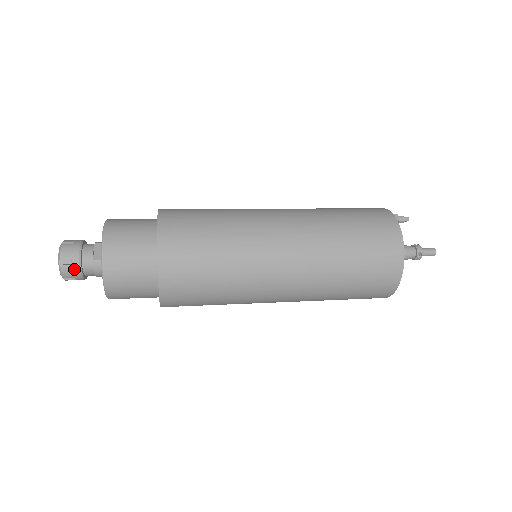
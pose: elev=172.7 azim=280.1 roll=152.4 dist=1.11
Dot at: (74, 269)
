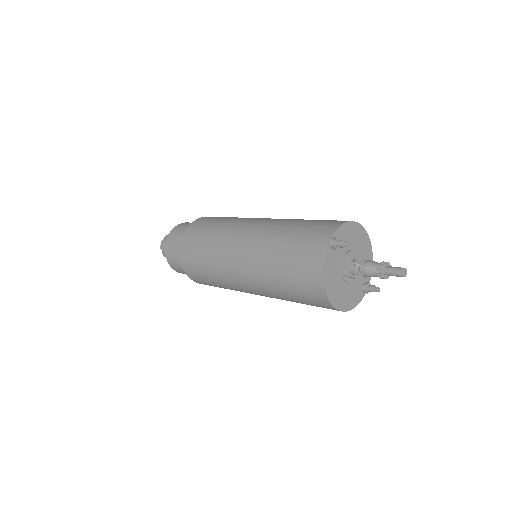
Dot at: occluded
